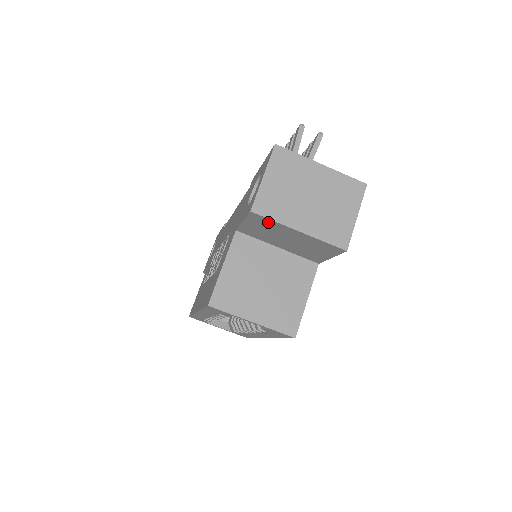
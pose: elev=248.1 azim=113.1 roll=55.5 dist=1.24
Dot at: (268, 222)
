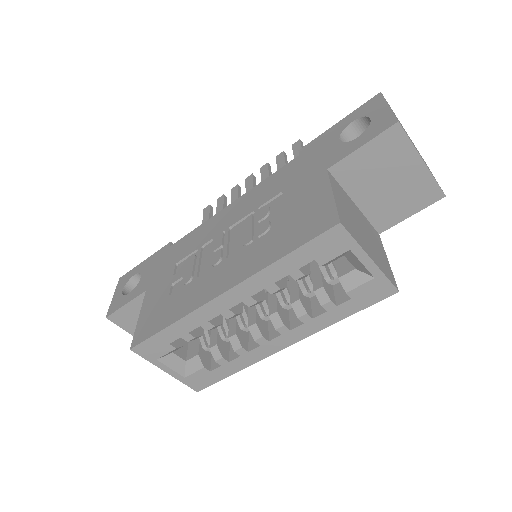
Dot at: (400, 144)
